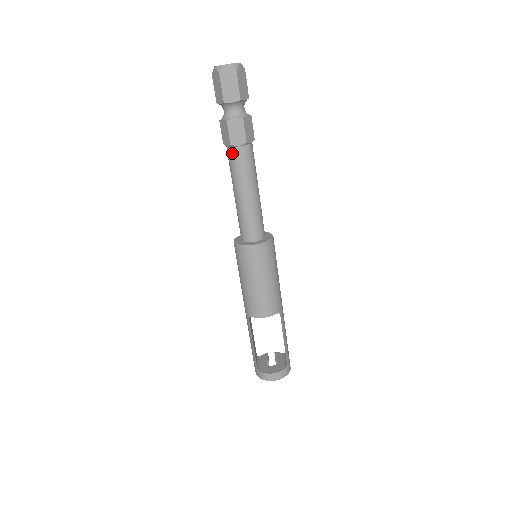
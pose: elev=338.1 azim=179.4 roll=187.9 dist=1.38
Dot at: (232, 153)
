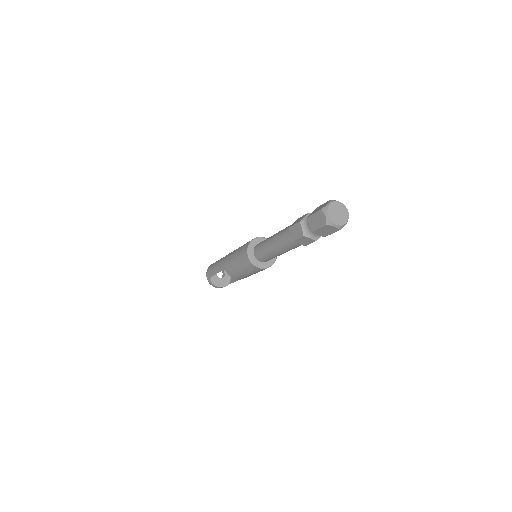
Dot at: (290, 240)
